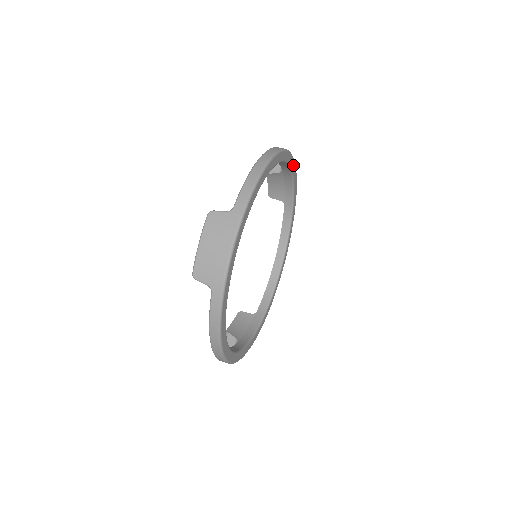
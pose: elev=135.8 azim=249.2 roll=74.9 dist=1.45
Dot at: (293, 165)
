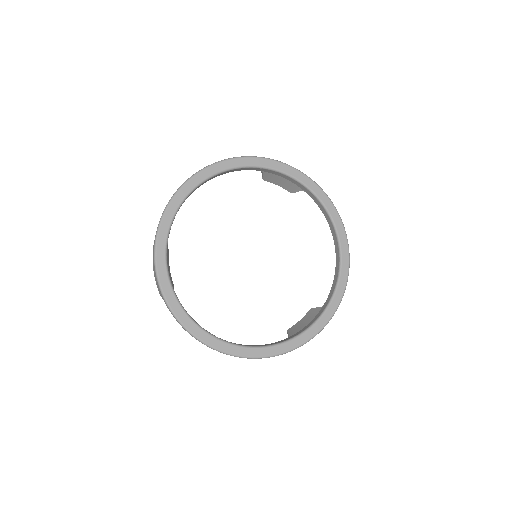
Dot at: (260, 162)
